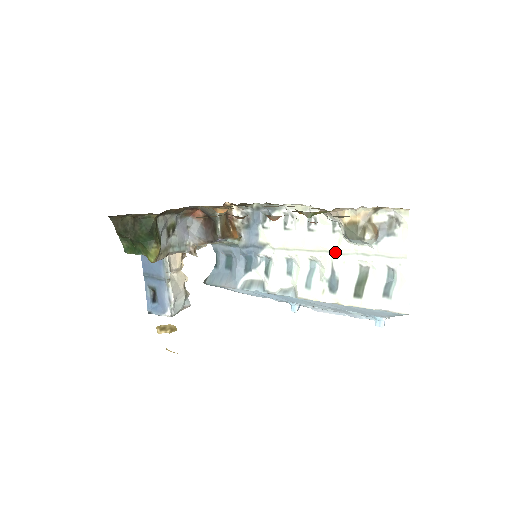
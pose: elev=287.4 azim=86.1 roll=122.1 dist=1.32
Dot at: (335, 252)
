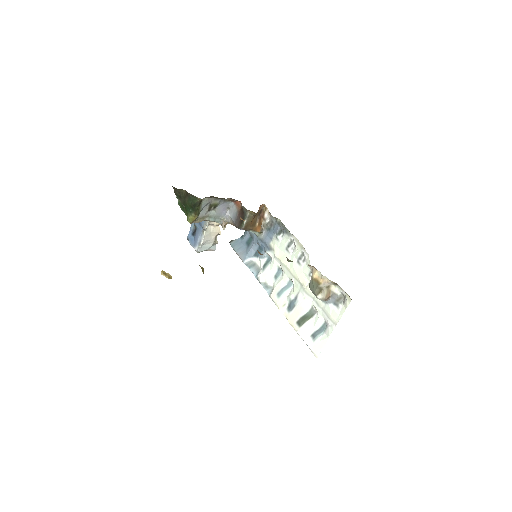
Dot at: (303, 288)
